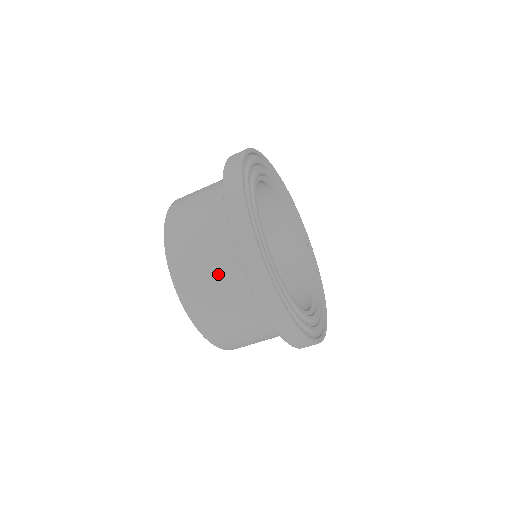
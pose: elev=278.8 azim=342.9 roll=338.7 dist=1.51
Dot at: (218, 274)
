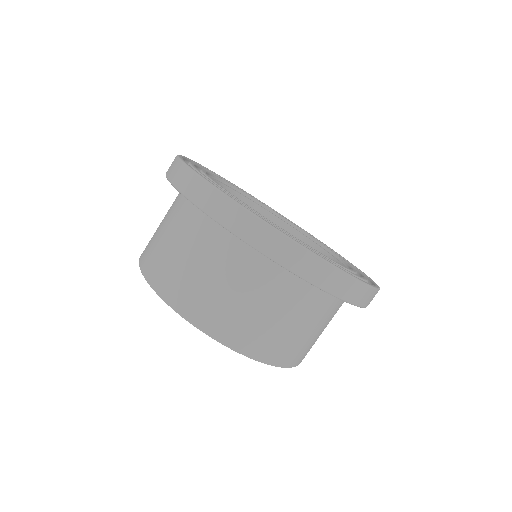
Dot at: (216, 268)
